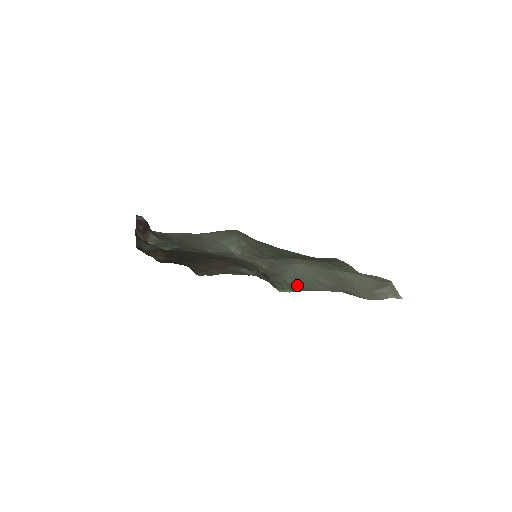
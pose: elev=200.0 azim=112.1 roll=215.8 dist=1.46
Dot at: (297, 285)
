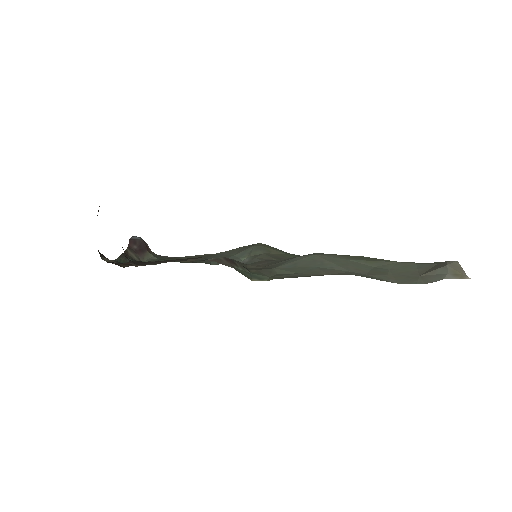
Dot at: (287, 274)
